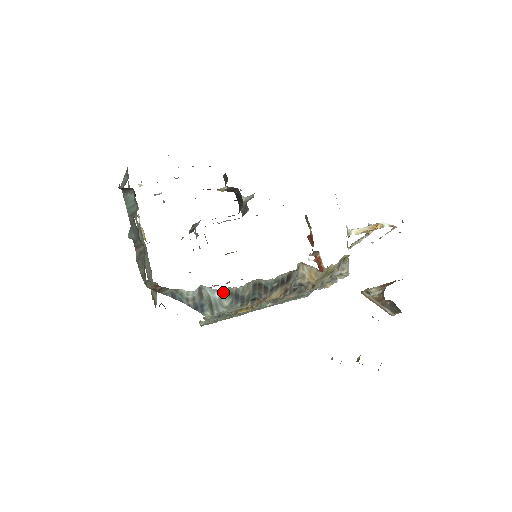
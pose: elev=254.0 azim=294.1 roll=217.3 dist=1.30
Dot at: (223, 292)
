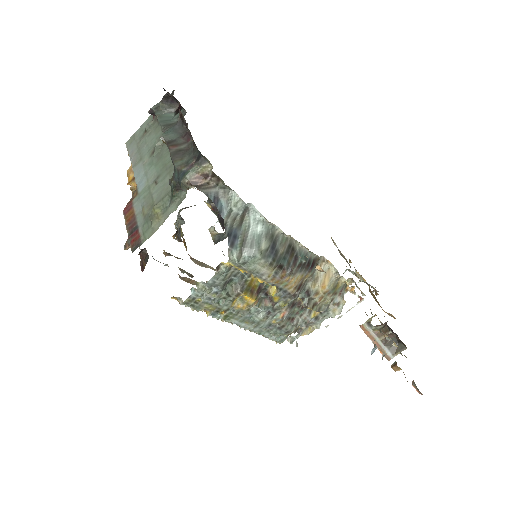
Dot at: (267, 227)
